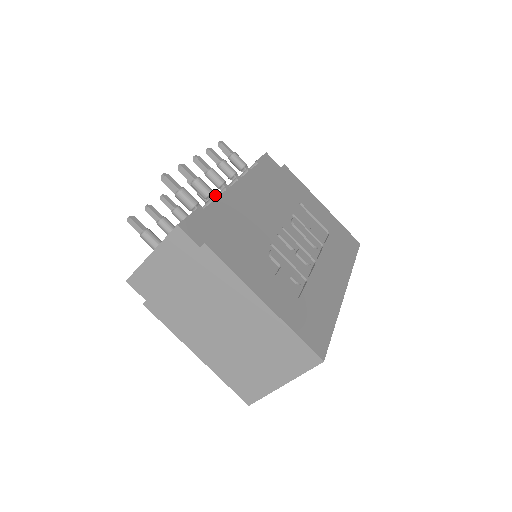
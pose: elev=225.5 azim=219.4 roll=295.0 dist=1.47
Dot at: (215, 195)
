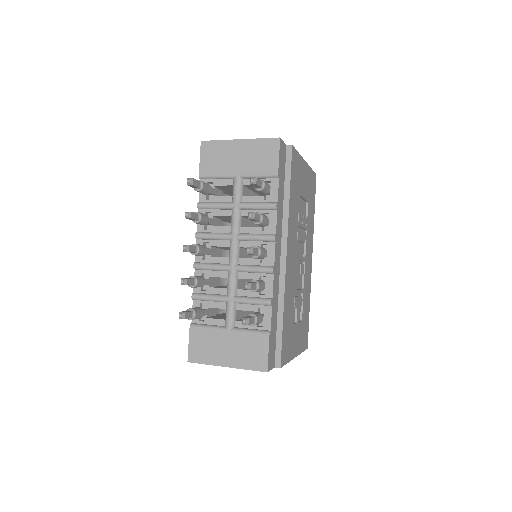
Dot at: (264, 283)
